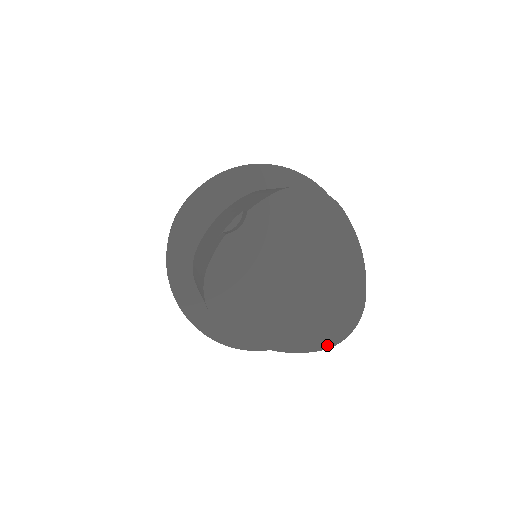
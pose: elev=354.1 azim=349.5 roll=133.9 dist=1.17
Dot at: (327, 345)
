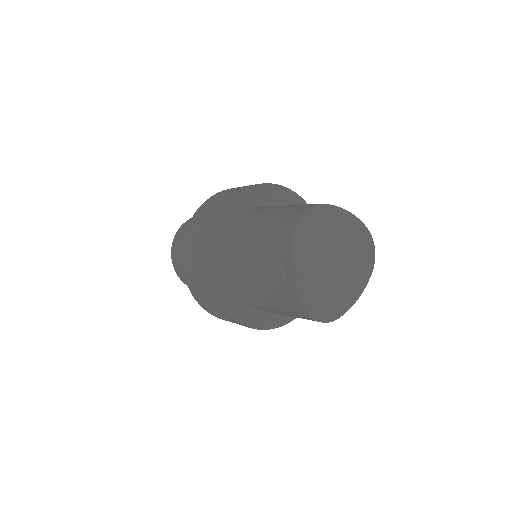
Dot at: (372, 266)
